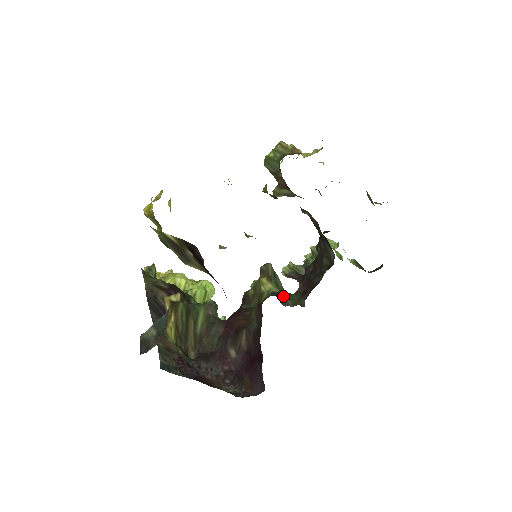
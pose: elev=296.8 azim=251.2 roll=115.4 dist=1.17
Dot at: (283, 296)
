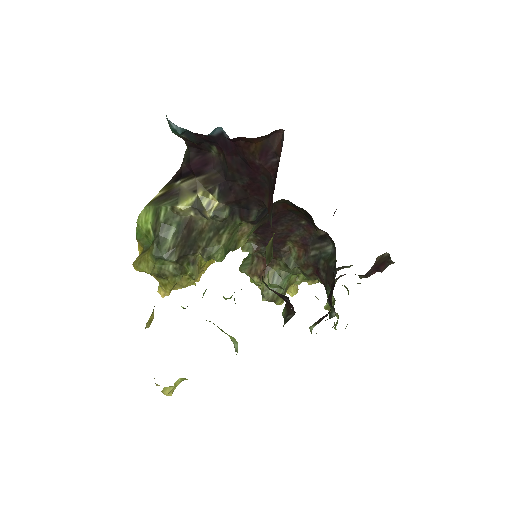
Dot at: occluded
